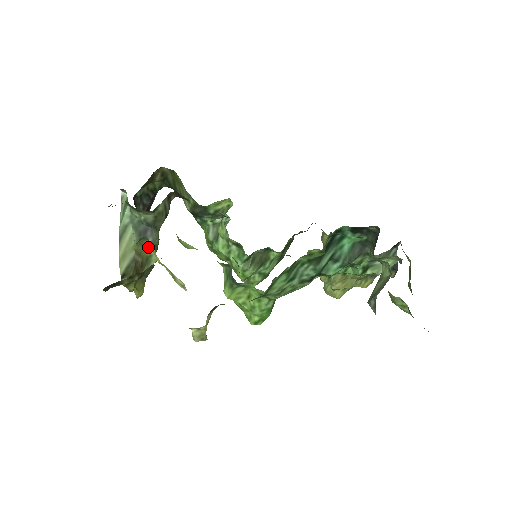
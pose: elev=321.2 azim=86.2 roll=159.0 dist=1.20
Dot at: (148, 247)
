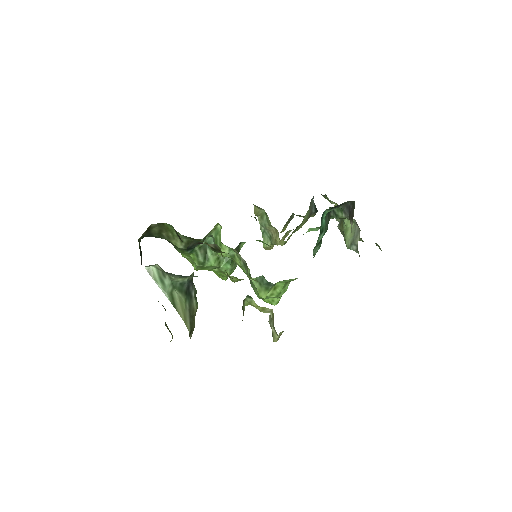
Dot at: (244, 301)
